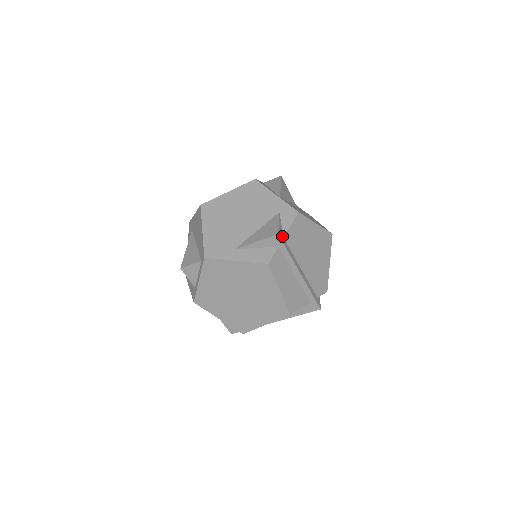
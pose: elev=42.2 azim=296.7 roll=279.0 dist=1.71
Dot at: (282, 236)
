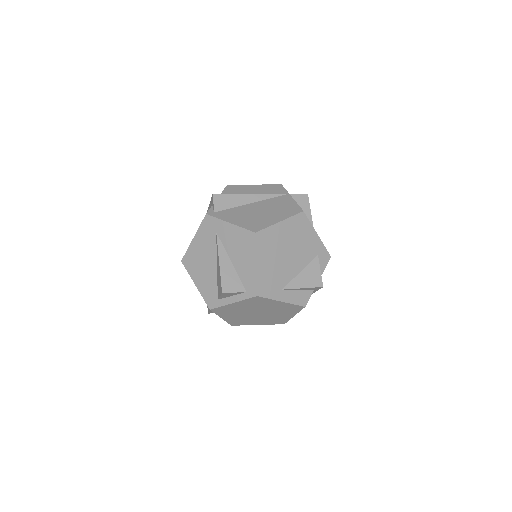
Dot at: occluded
